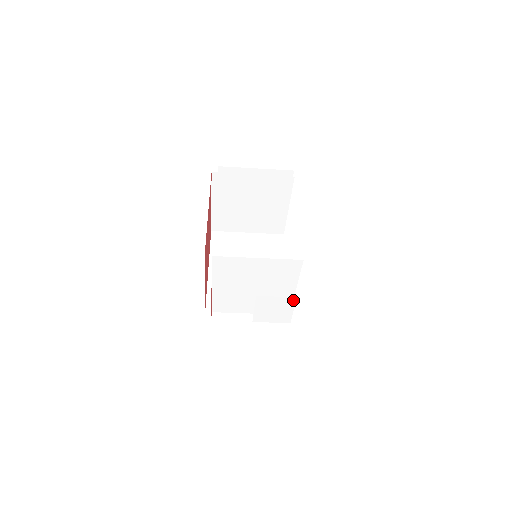
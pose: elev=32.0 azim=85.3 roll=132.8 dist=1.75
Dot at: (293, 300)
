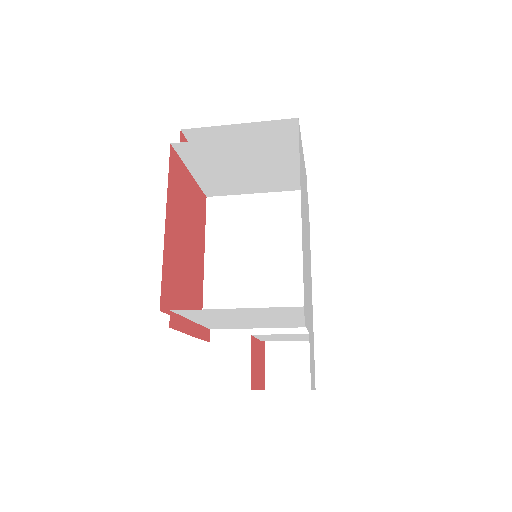
Dot at: (305, 334)
